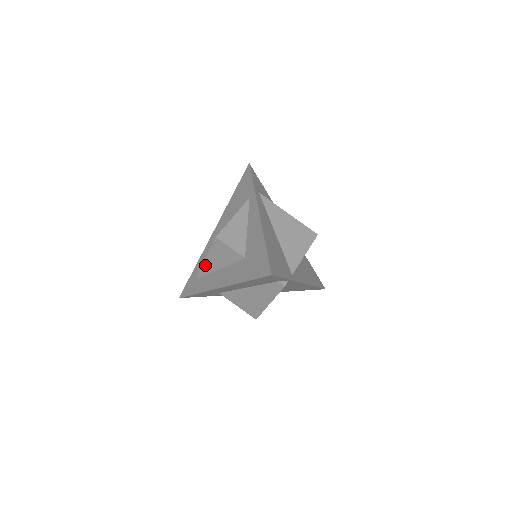
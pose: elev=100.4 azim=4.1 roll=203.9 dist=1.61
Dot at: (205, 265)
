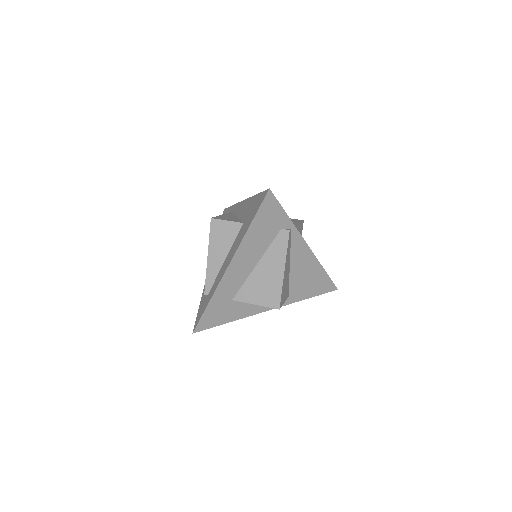
Dot at: (209, 268)
